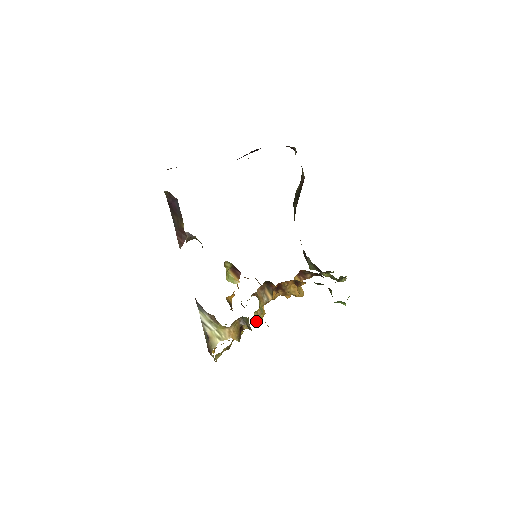
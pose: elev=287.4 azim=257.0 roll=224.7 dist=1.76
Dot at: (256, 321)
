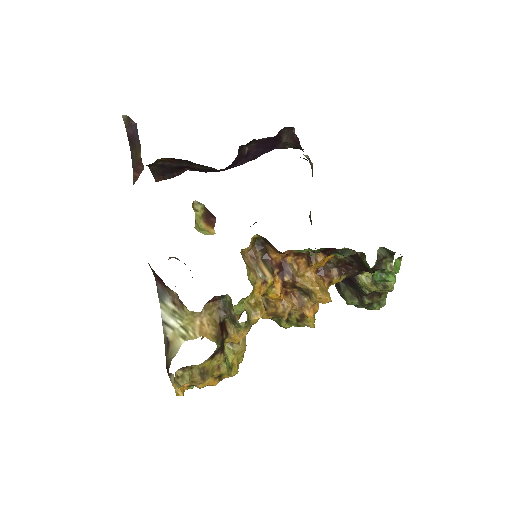
Dot at: (249, 320)
